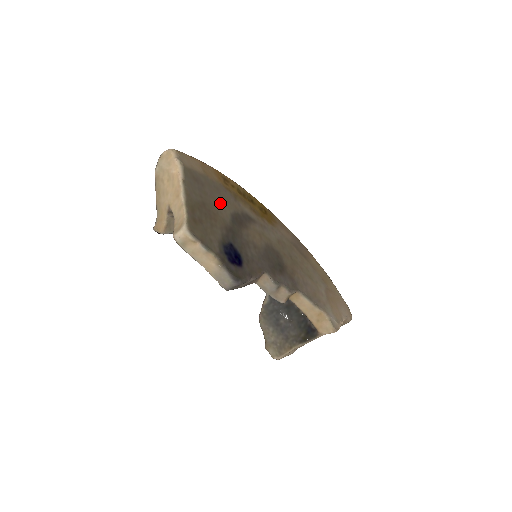
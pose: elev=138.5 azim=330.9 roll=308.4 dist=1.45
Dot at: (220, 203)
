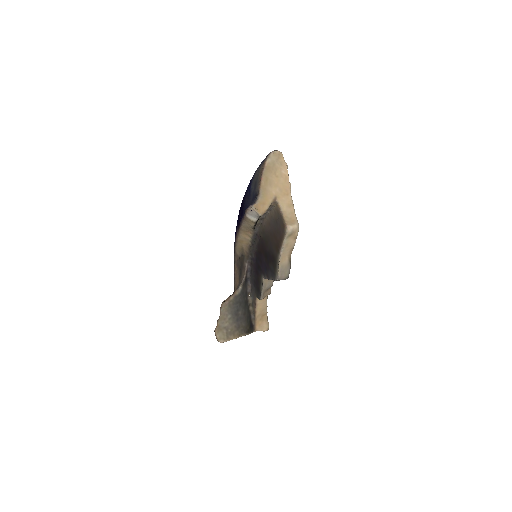
Dot at: occluded
